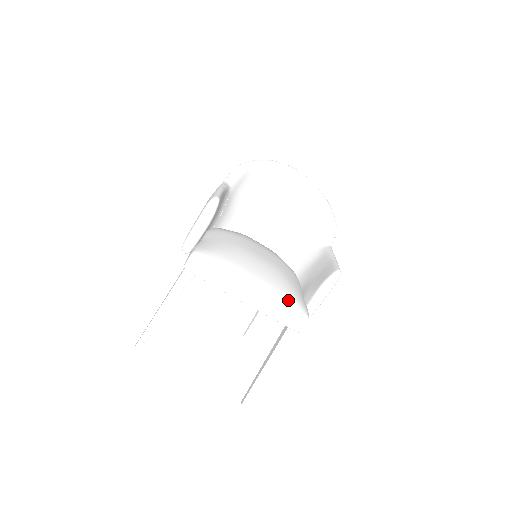
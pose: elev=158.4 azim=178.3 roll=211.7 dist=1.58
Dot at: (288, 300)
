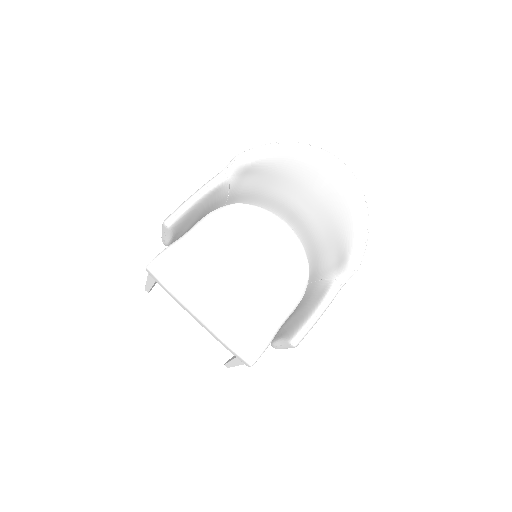
Dot at: (235, 340)
